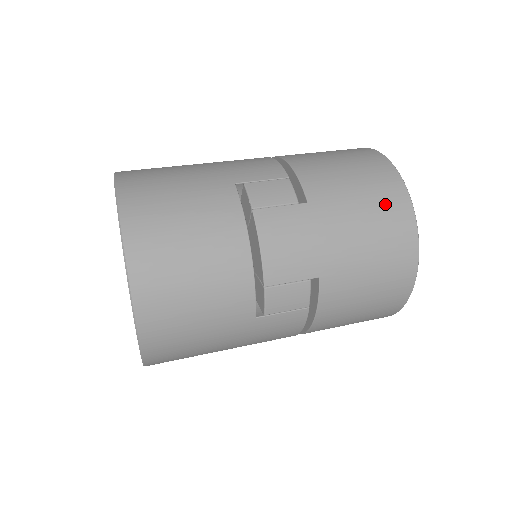
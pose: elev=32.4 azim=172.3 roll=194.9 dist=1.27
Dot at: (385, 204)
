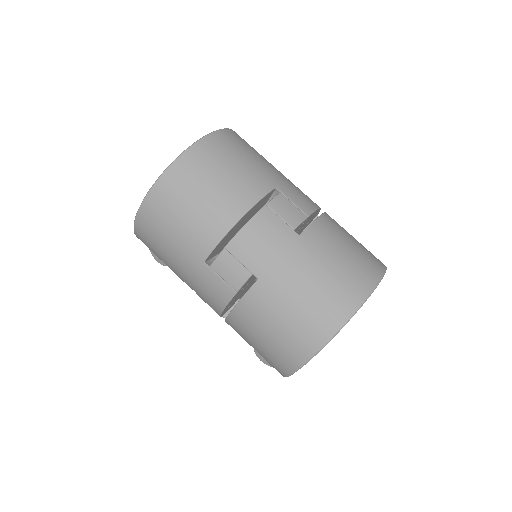
Dot at: (343, 287)
